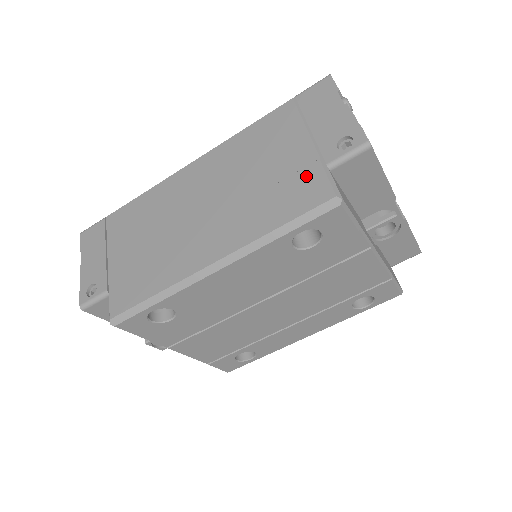
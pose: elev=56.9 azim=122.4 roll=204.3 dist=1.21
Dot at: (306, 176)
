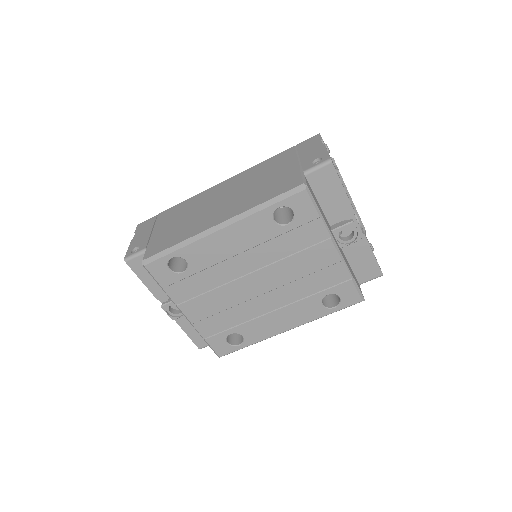
Dot at: (289, 177)
